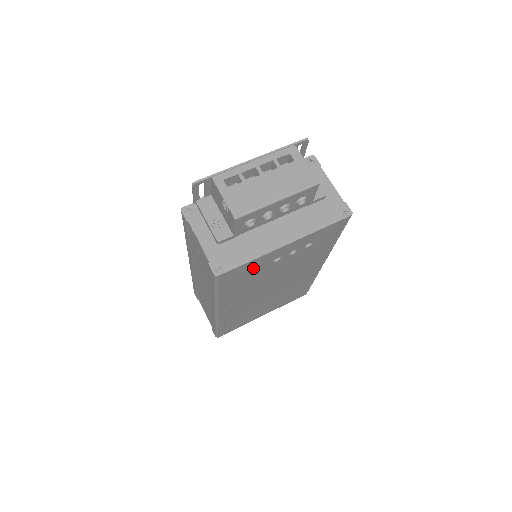
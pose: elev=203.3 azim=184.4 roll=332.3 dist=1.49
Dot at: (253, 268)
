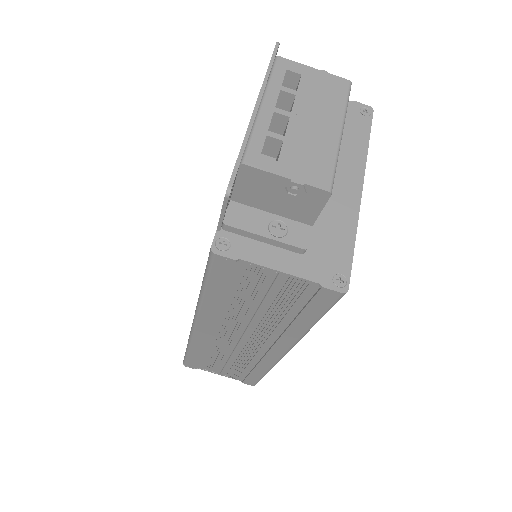
Dot at: occluded
